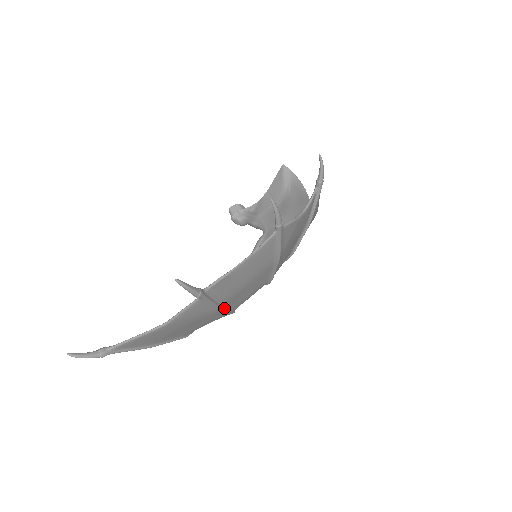
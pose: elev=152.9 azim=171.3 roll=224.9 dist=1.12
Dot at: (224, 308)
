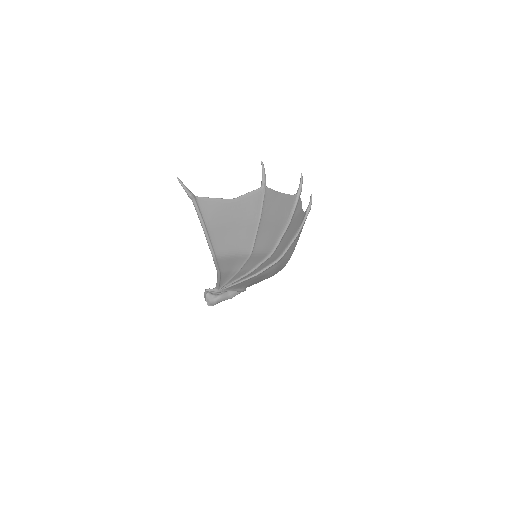
Dot at: (259, 224)
